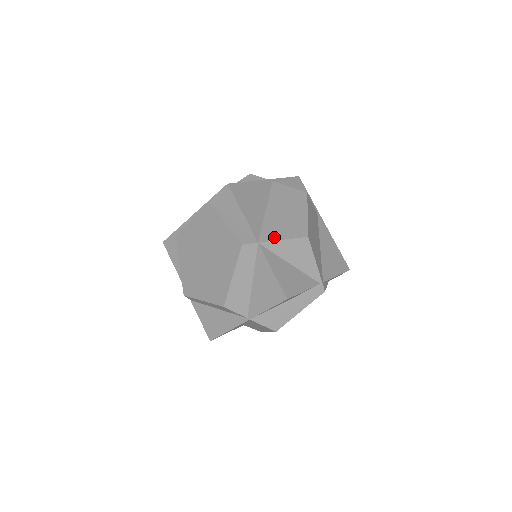
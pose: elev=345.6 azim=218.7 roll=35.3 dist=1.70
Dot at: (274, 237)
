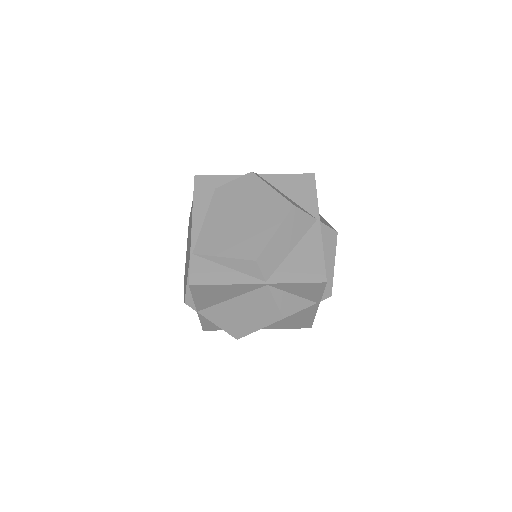
Dot at: (212, 319)
